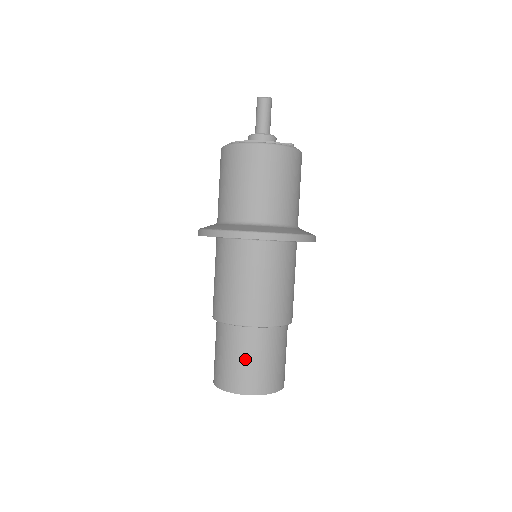
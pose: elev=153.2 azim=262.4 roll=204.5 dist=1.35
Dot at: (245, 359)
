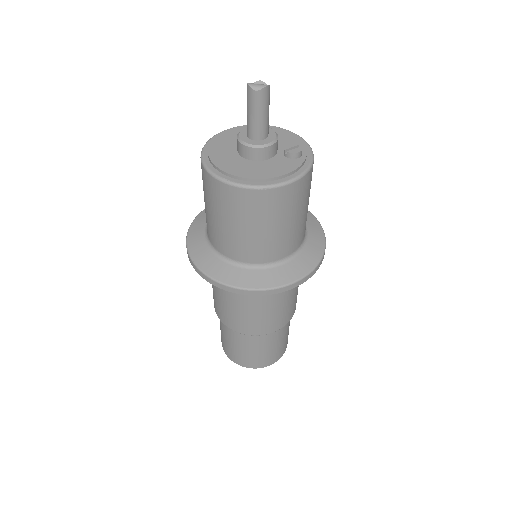
Dot at: (247, 350)
